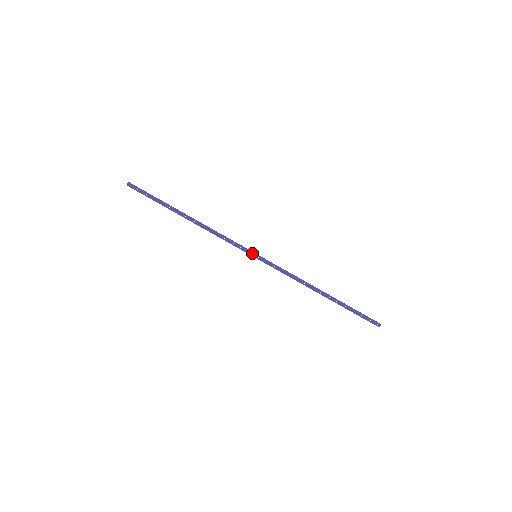
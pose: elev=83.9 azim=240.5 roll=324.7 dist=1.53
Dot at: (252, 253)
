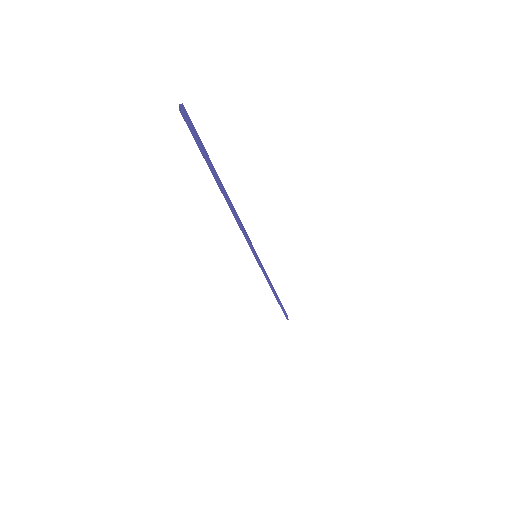
Dot at: (254, 255)
